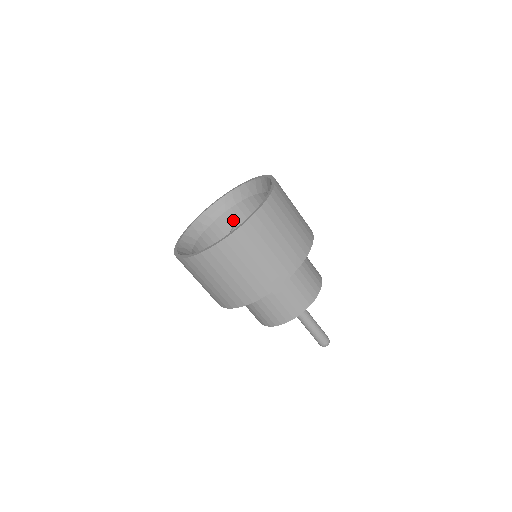
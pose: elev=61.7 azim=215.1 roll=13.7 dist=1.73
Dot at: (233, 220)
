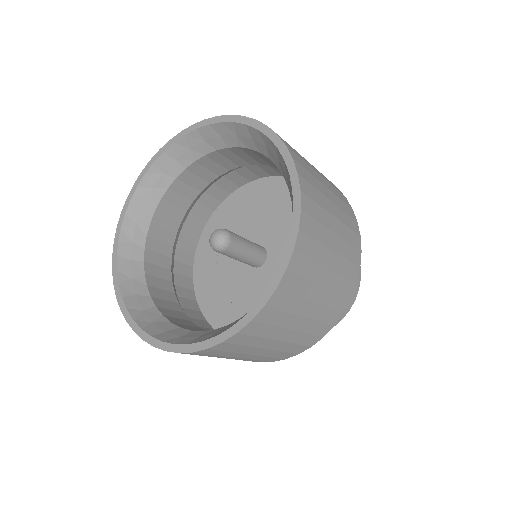
Dot at: (265, 159)
